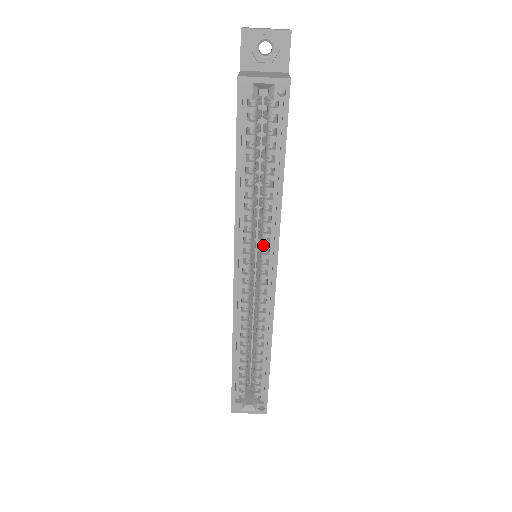
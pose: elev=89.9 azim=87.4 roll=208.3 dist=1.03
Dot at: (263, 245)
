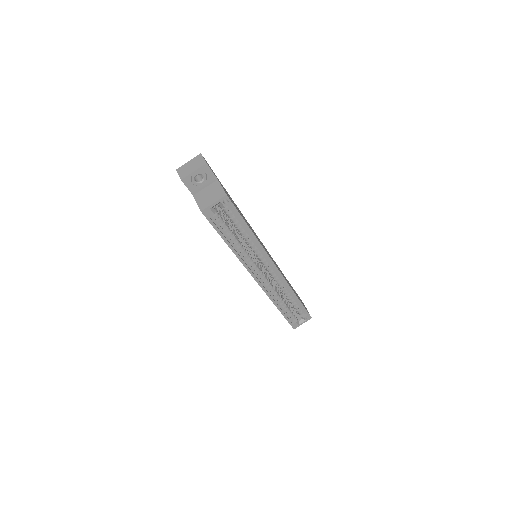
Dot at: (260, 259)
